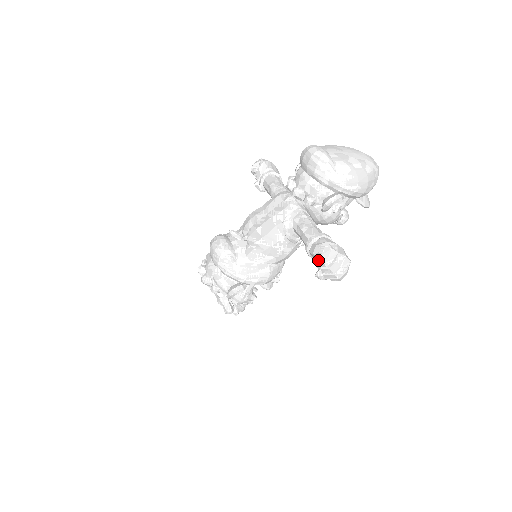
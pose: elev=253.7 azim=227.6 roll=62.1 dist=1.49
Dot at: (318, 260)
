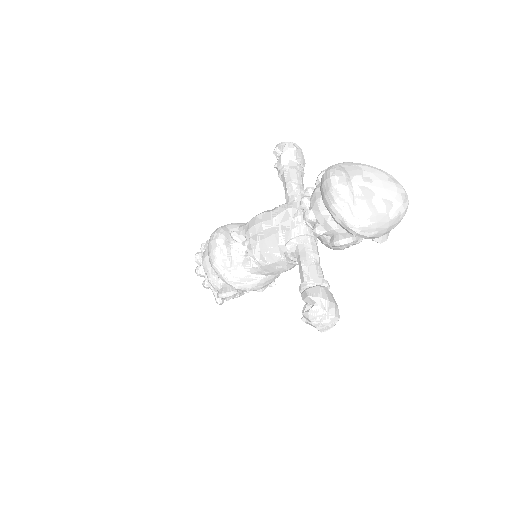
Dot at: (305, 314)
